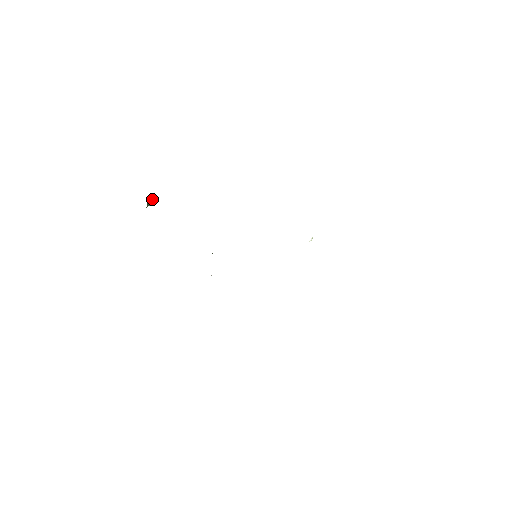
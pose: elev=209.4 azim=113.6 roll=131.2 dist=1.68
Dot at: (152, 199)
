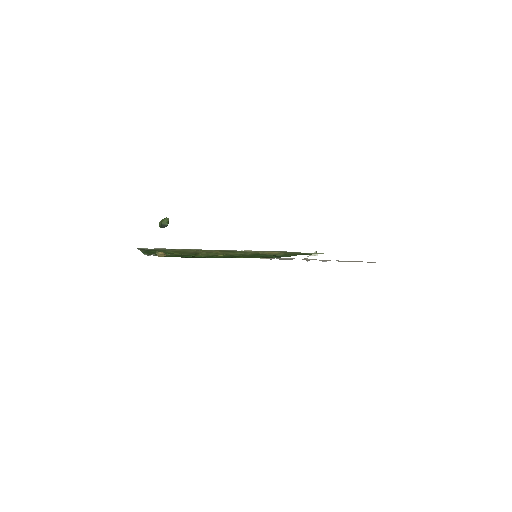
Dot at: occluded
